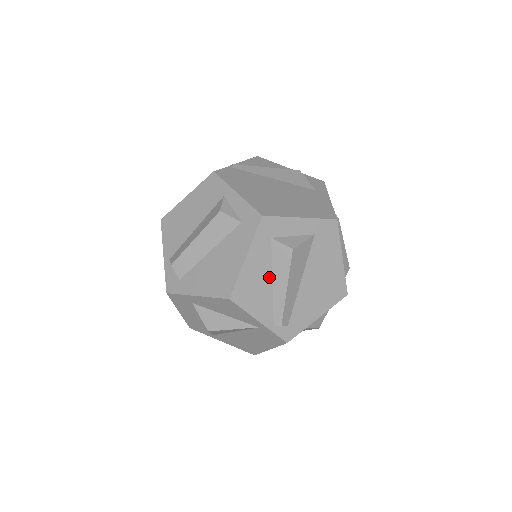
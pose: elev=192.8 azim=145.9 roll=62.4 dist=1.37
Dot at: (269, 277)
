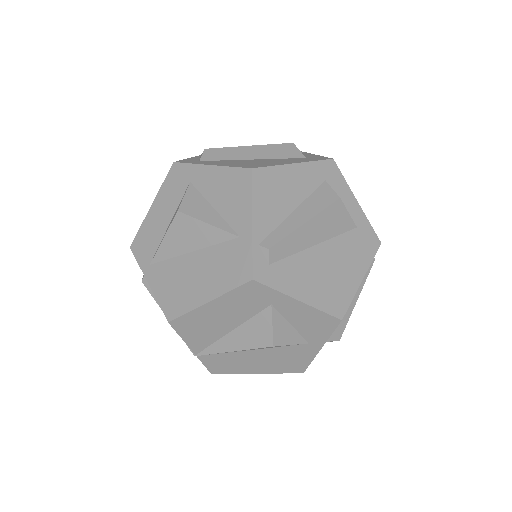
Dot at: (296, 202)
